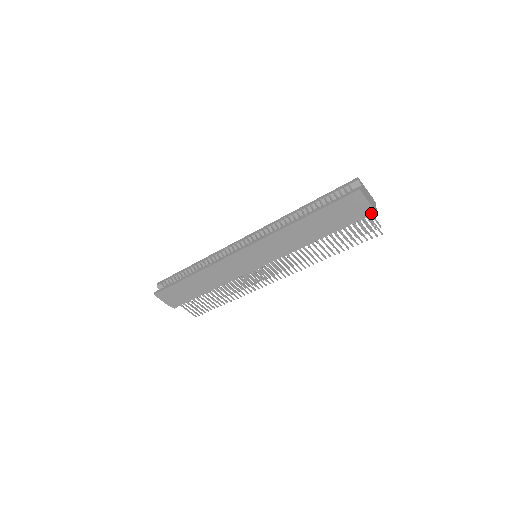
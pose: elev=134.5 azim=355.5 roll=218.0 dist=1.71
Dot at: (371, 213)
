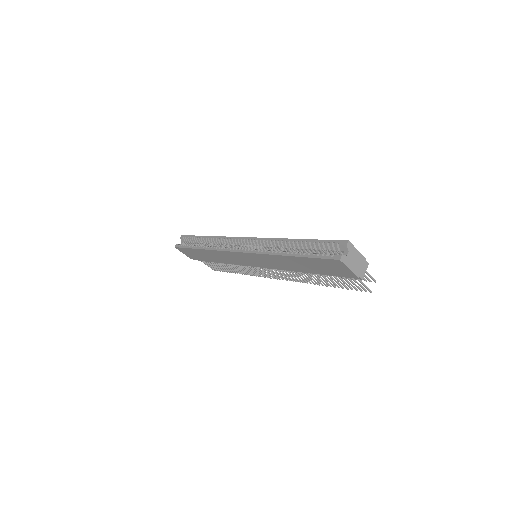
Dot at: (356, 277)
